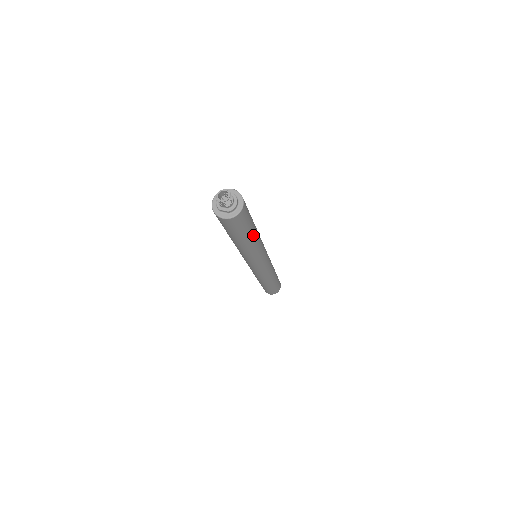
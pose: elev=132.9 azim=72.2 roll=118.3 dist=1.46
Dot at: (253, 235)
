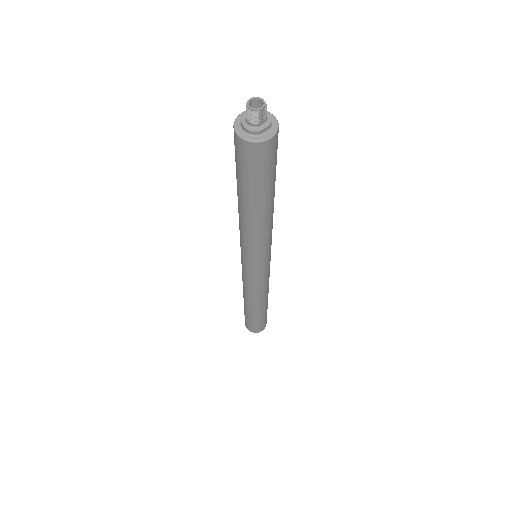
Dot at: occluded
